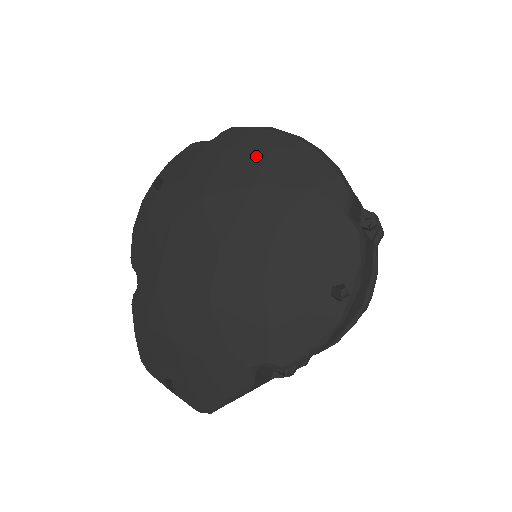
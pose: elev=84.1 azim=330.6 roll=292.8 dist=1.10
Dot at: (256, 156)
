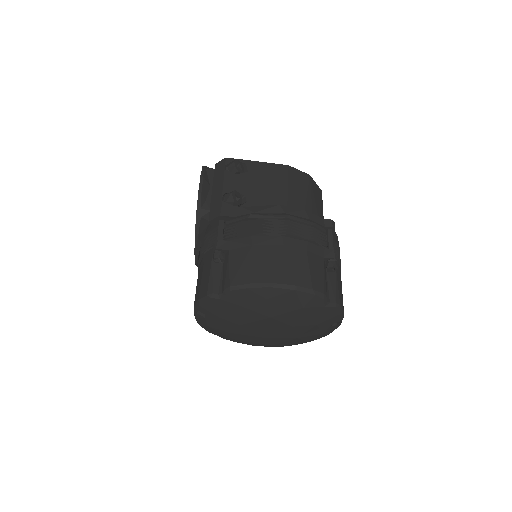
Dot at: (261, 305)
